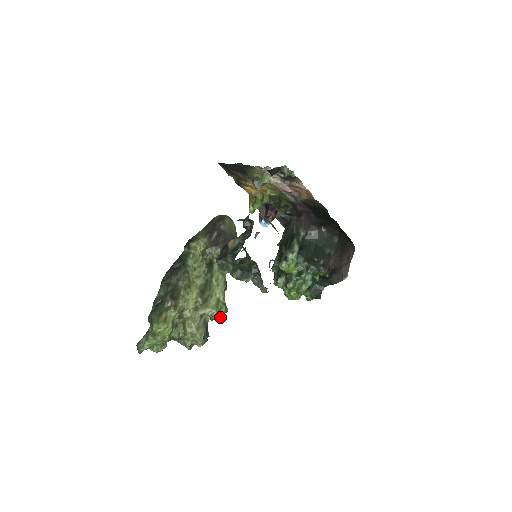
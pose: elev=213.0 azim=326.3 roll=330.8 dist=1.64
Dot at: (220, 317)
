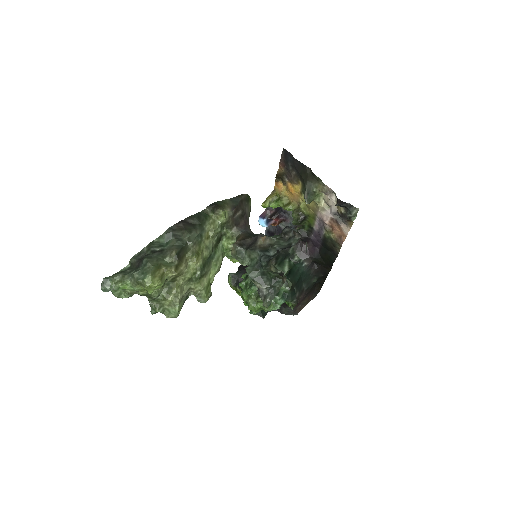
Dot at: (206, 301)
